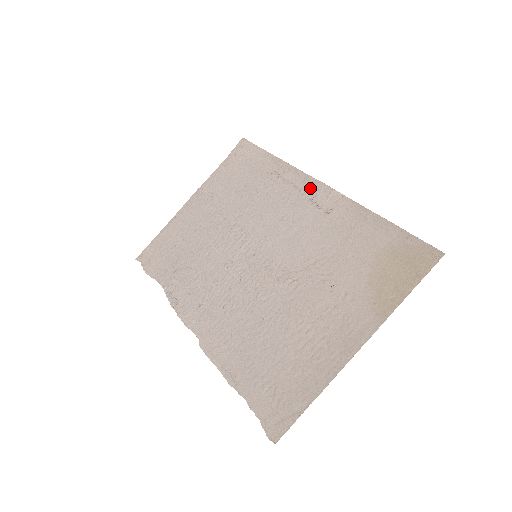
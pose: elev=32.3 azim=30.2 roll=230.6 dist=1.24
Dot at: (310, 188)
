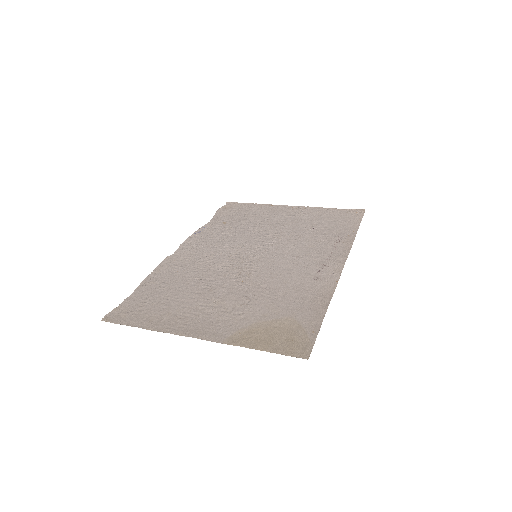
Dot at: (335, 260)
